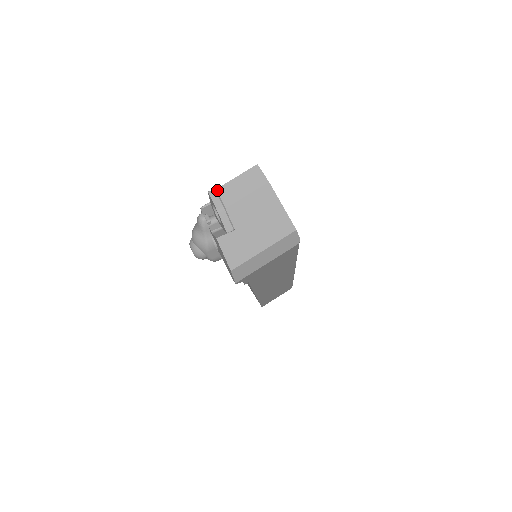
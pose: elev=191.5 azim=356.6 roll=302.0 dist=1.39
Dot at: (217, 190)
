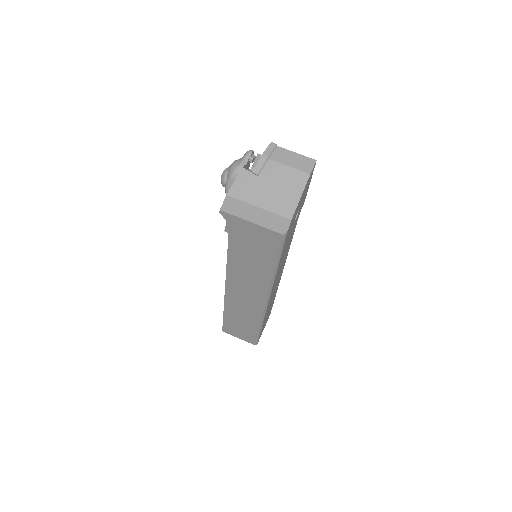
Dot at: (277, 147)
